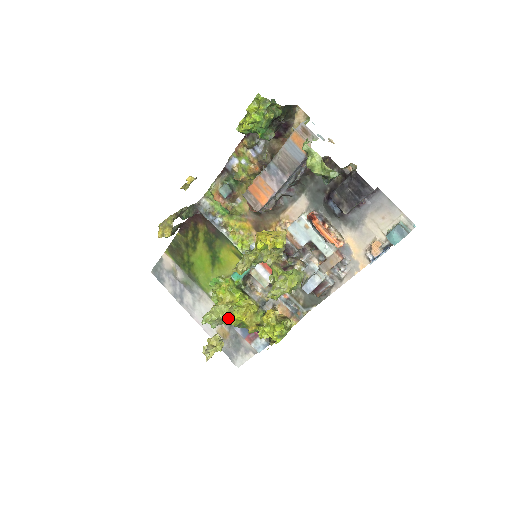
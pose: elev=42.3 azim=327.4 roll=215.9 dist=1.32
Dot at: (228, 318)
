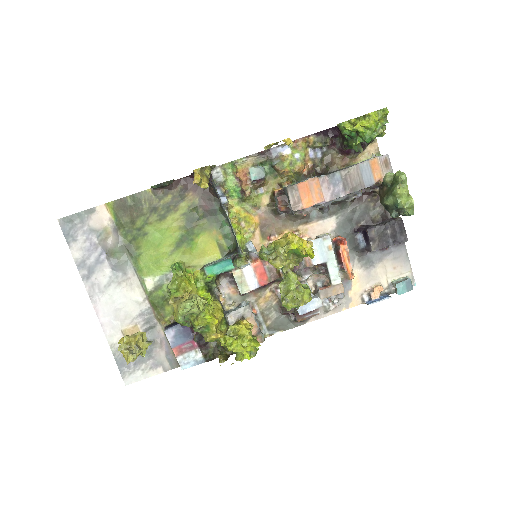
Dot at: (193, 315)
